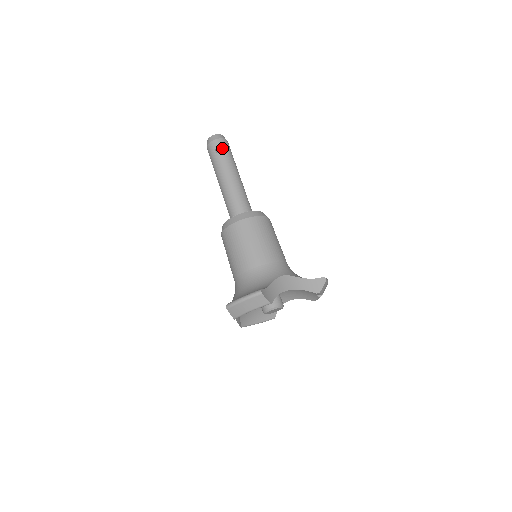
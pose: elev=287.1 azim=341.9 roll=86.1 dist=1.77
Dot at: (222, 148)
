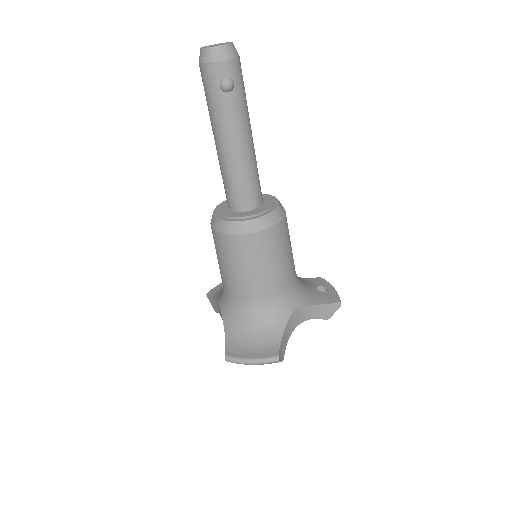
Dot at: (233, 83)
